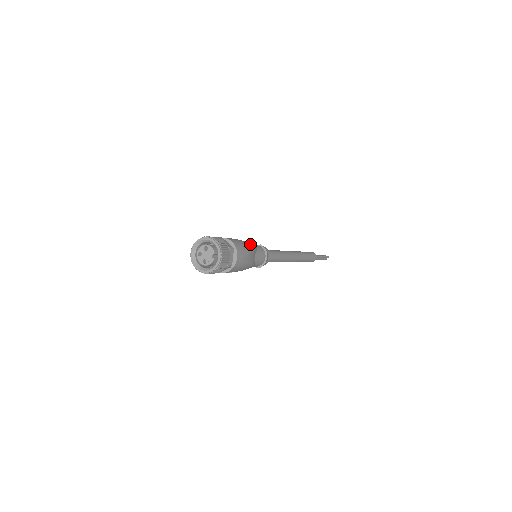
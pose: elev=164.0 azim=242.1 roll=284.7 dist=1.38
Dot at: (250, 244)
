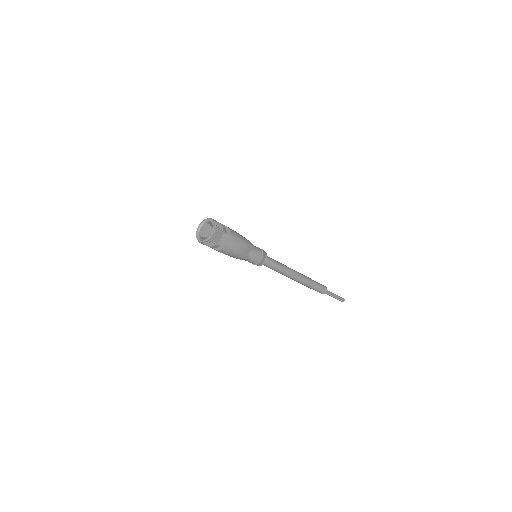
Dot at: (250, 242)
